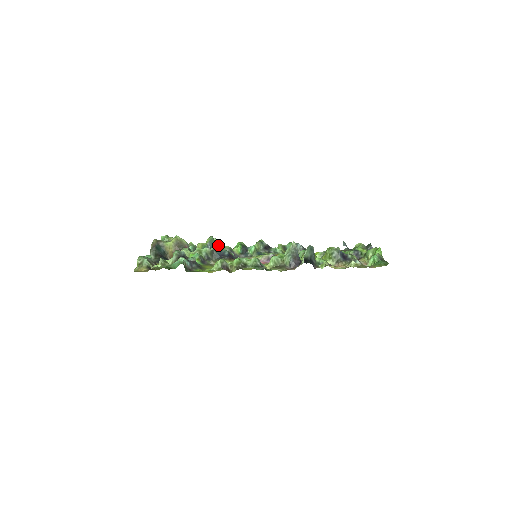
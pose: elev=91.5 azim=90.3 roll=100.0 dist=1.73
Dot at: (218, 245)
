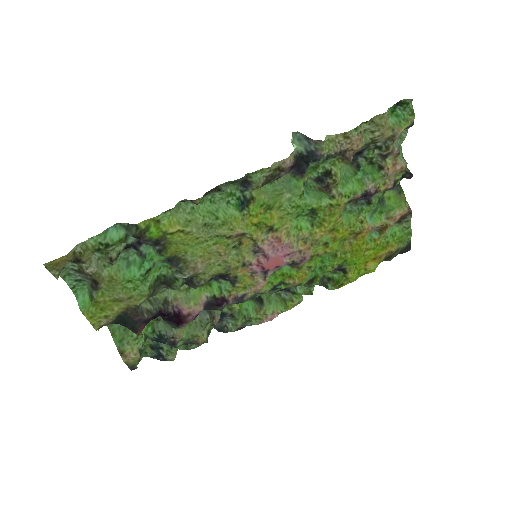
Dot at: occluded
